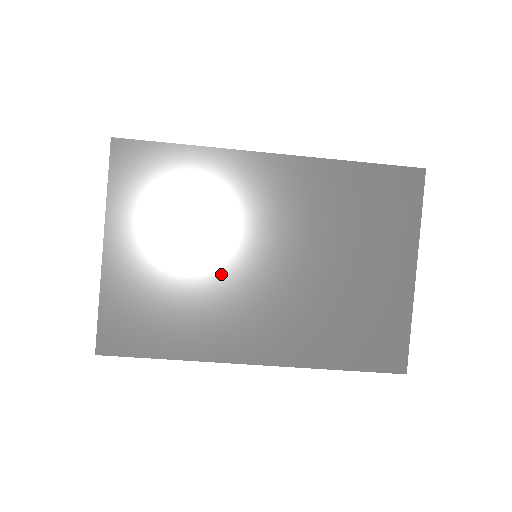
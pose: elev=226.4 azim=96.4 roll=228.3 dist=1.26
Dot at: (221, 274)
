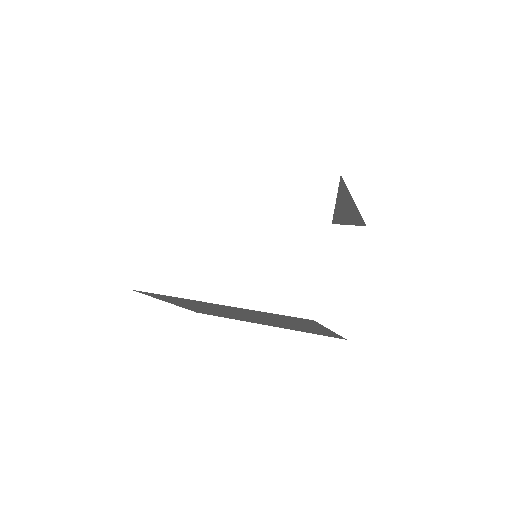
Dot at: occluded
